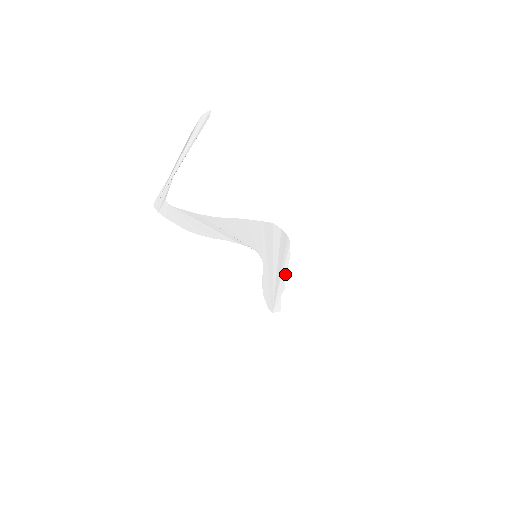
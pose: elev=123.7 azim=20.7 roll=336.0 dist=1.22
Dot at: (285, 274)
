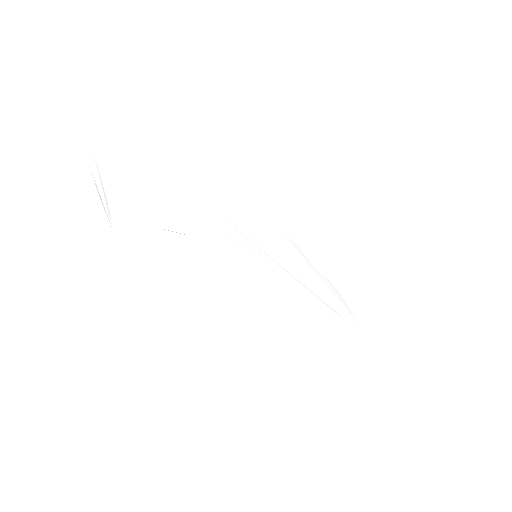
Dot at: (319, 271)
